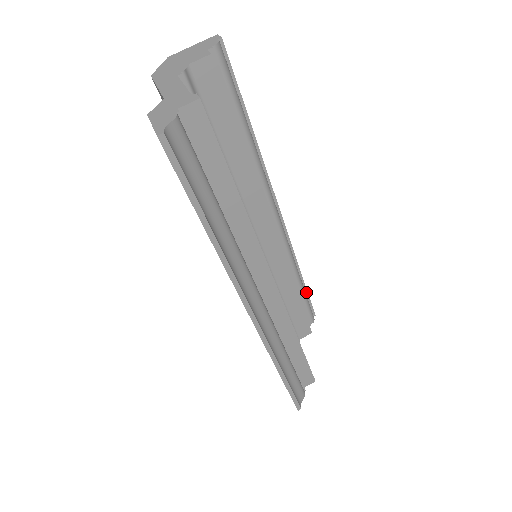
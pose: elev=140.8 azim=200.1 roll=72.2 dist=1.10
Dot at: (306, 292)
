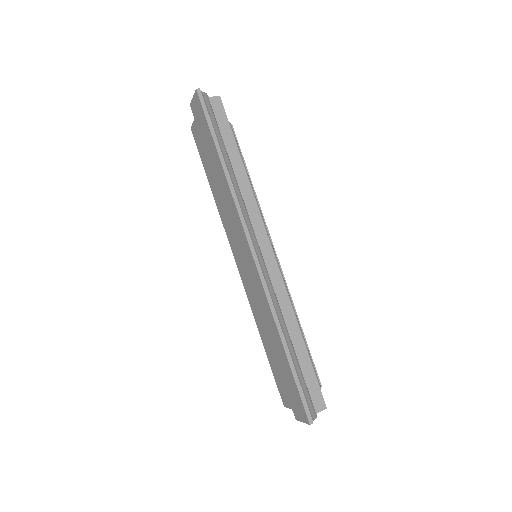
Dot at: (308, 349)
